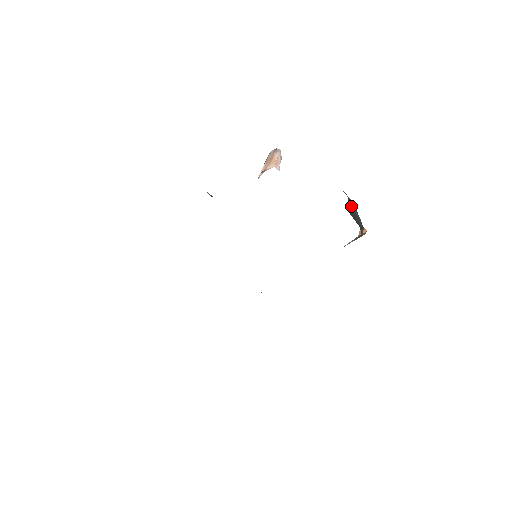
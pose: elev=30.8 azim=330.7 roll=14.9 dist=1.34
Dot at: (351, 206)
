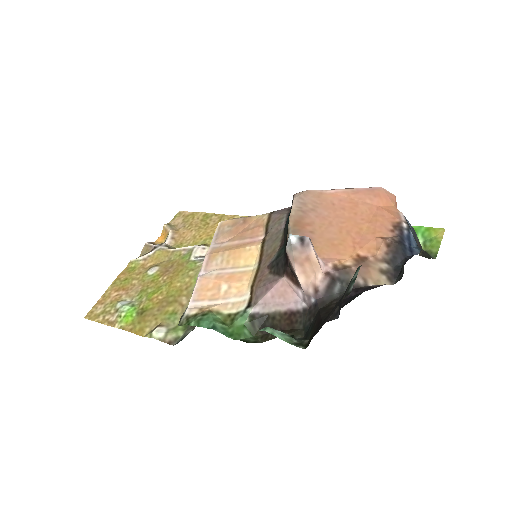
Dot at: occluded
